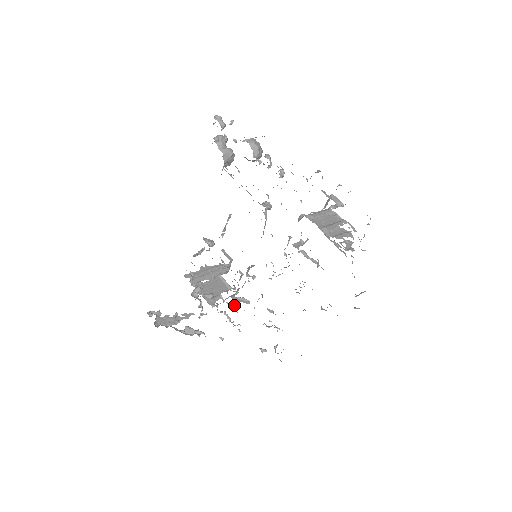
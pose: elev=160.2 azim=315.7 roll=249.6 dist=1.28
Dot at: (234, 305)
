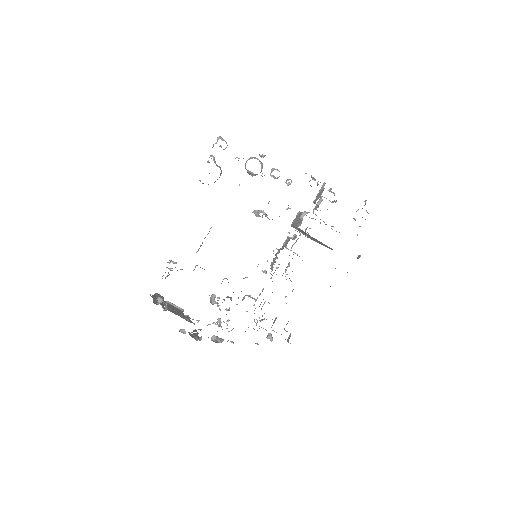
Dot at: occluded
